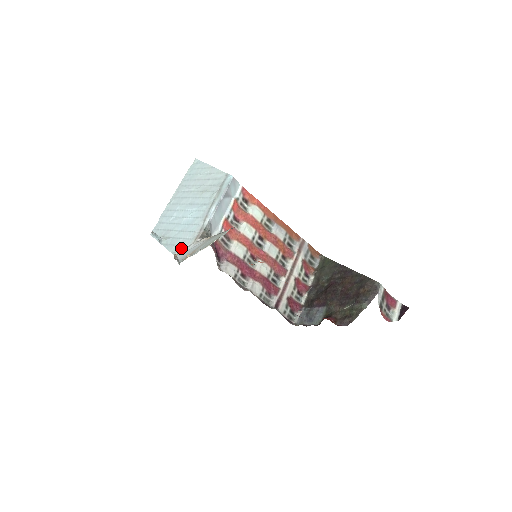
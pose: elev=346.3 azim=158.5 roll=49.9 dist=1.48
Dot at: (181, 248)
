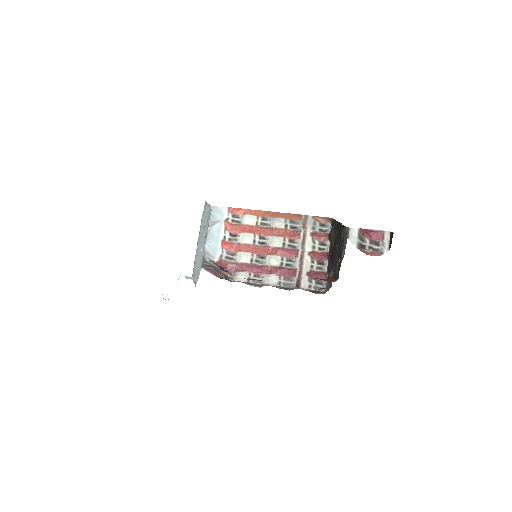
Dot at: occluded
